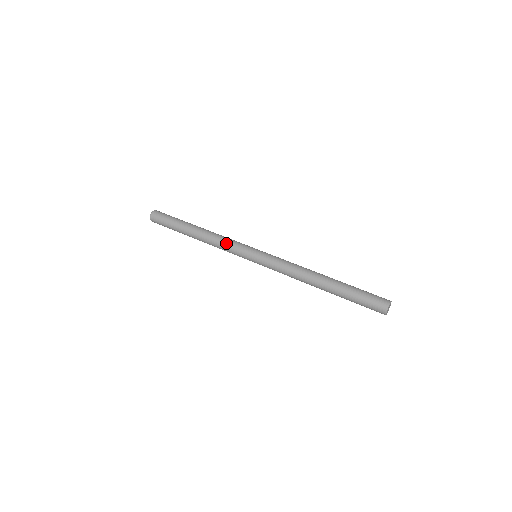
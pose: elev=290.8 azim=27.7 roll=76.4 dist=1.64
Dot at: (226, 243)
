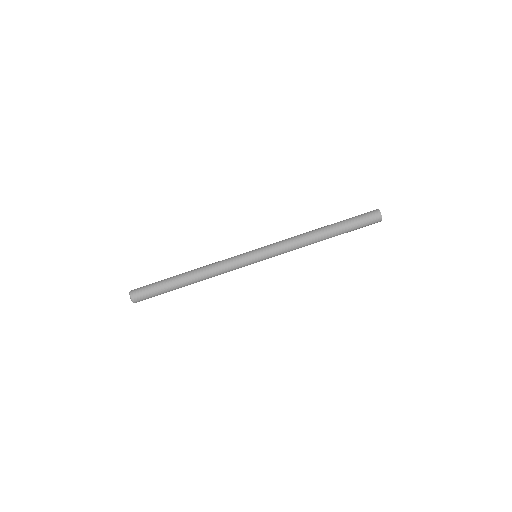
Dot at: (227, 269)
